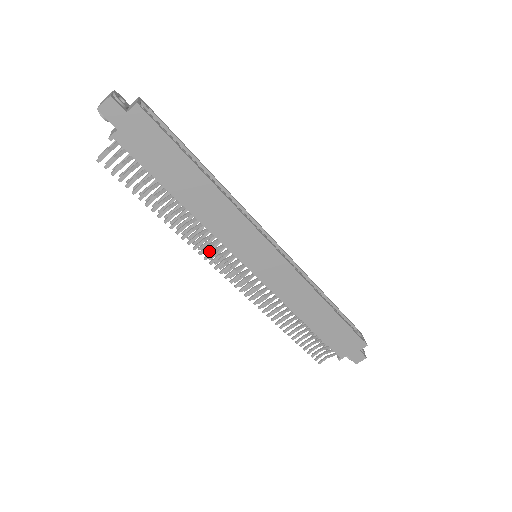
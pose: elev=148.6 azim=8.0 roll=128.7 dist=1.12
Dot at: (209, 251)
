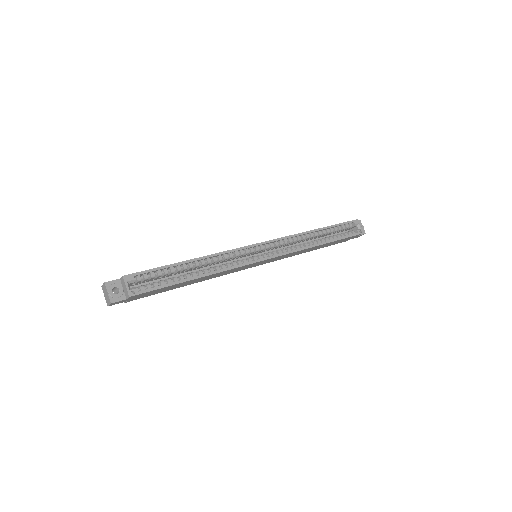
Dot at: occluded
